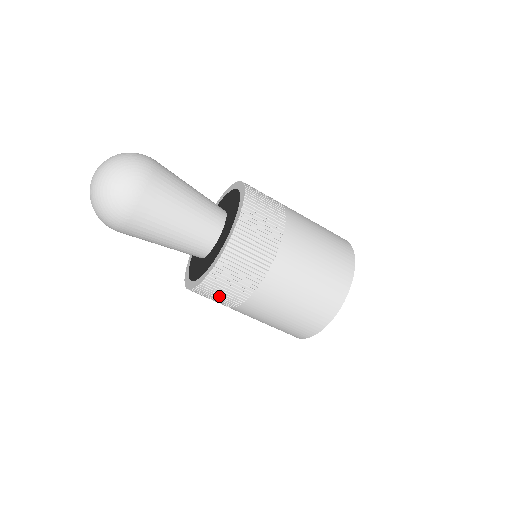
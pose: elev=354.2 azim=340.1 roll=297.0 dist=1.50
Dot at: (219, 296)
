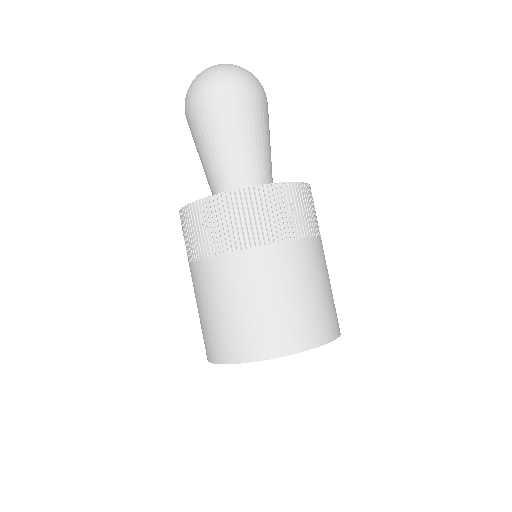
Dot at: (242, 219)
